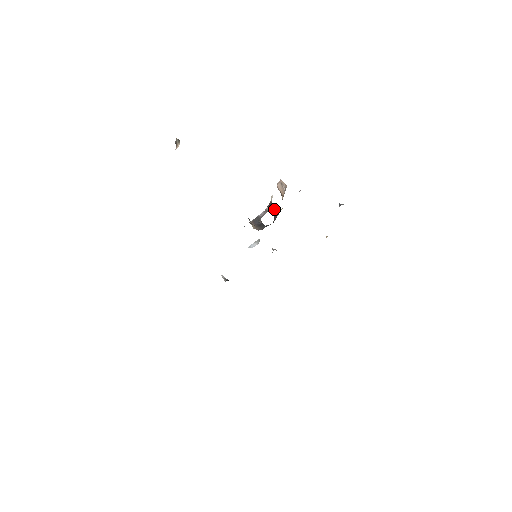
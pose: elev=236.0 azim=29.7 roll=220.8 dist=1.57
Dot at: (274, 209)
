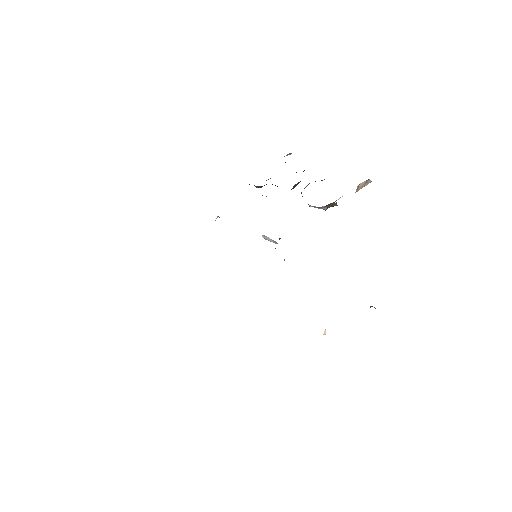
Dot at: (333, 203)
